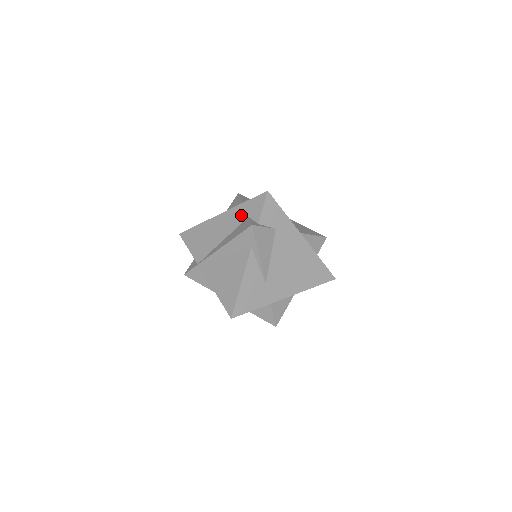
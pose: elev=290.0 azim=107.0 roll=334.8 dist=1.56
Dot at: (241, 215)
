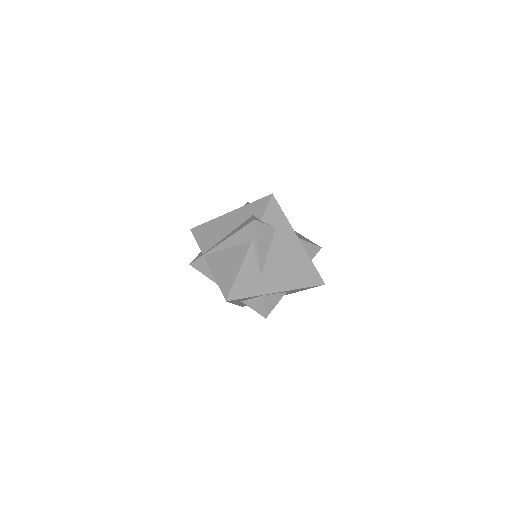
Dot at: (247, 213)
